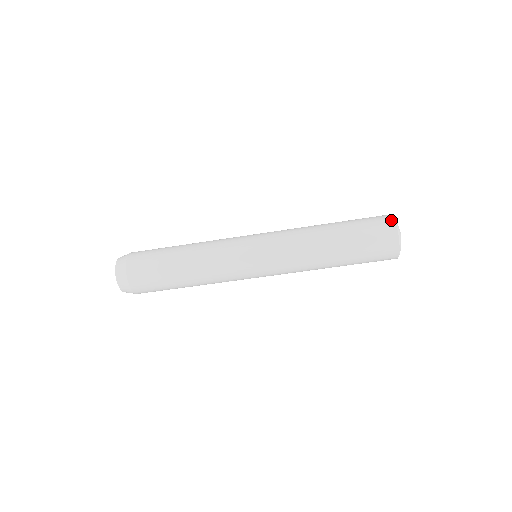
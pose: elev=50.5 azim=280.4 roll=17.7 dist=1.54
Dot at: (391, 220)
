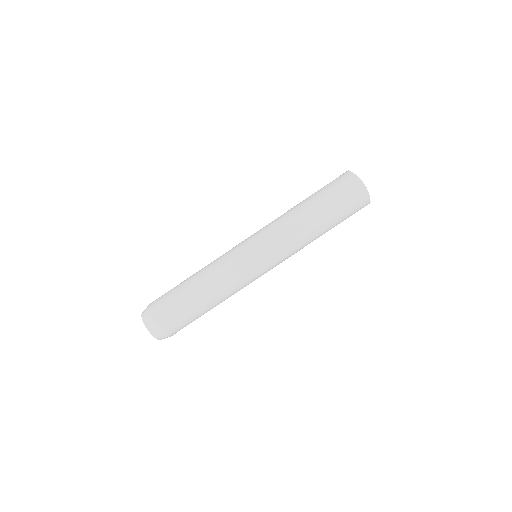
Dot at: (351, 175)
